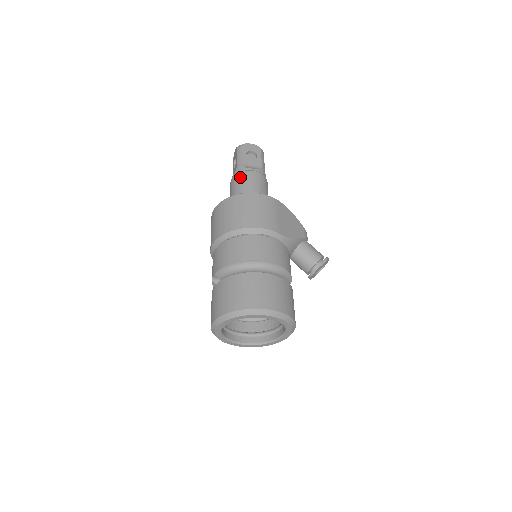
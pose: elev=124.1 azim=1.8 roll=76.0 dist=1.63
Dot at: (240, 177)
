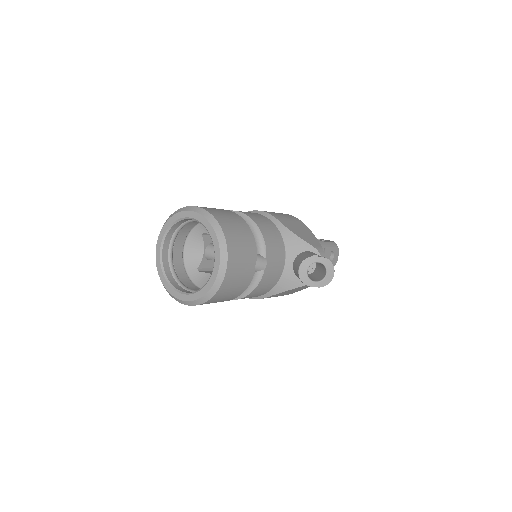
Dot at: occluded
